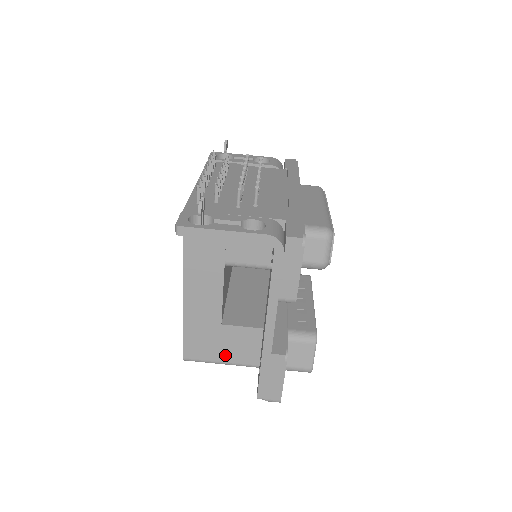
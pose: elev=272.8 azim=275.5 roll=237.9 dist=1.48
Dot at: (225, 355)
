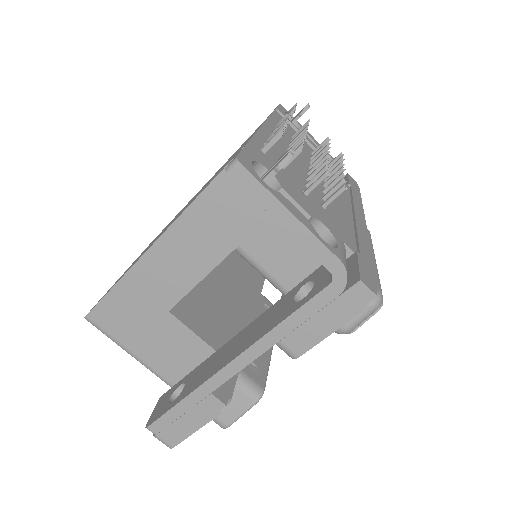
Dot at: (142, 347)
